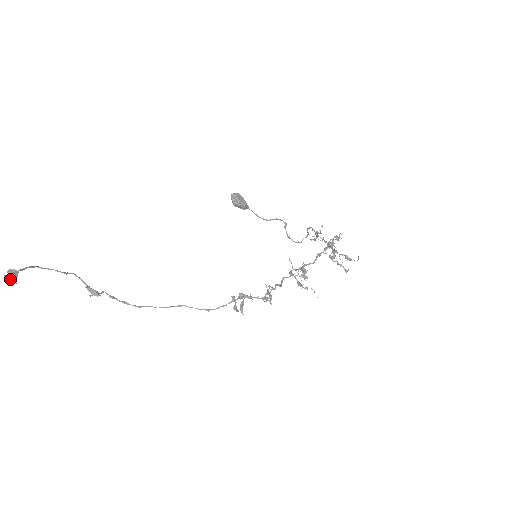
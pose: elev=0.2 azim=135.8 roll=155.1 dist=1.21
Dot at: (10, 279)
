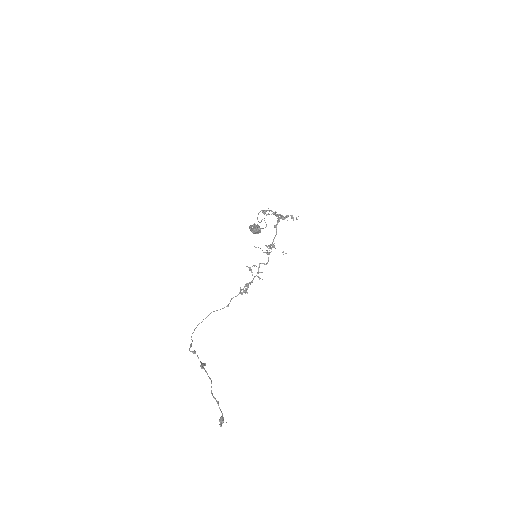
Dot at: occluded
